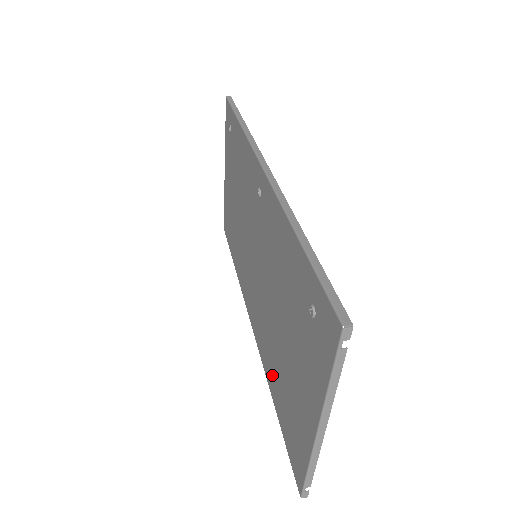
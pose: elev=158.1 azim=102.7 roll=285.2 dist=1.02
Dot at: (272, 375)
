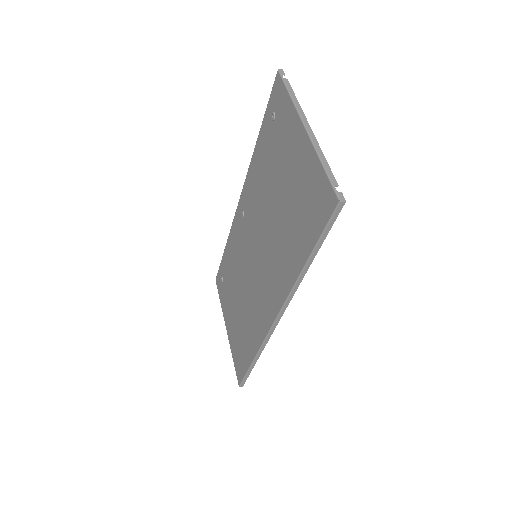
Dot at: (293, 252)
